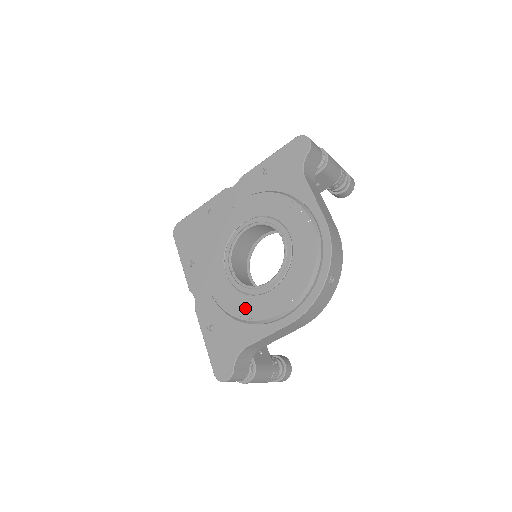
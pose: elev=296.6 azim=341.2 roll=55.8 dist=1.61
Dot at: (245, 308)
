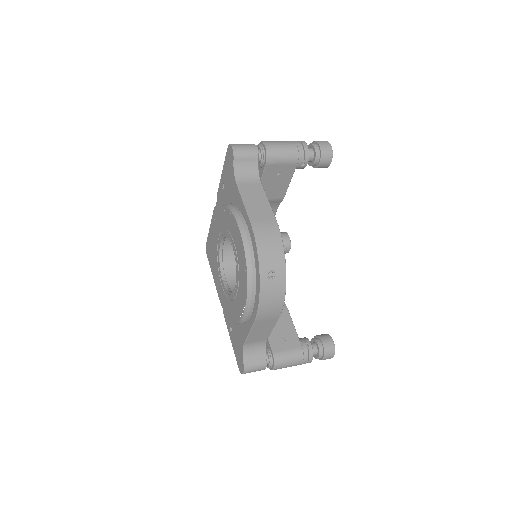
Dot at: (232, 312)
